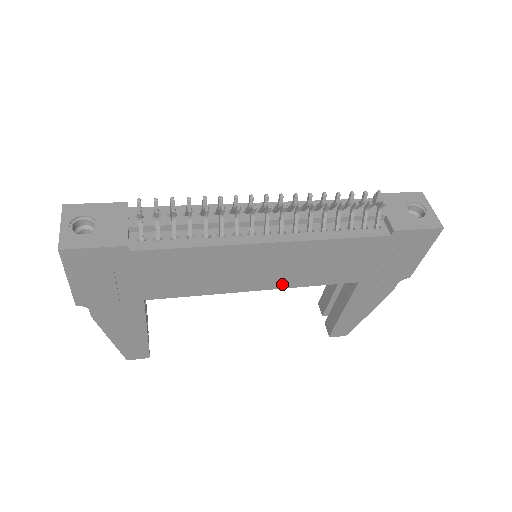
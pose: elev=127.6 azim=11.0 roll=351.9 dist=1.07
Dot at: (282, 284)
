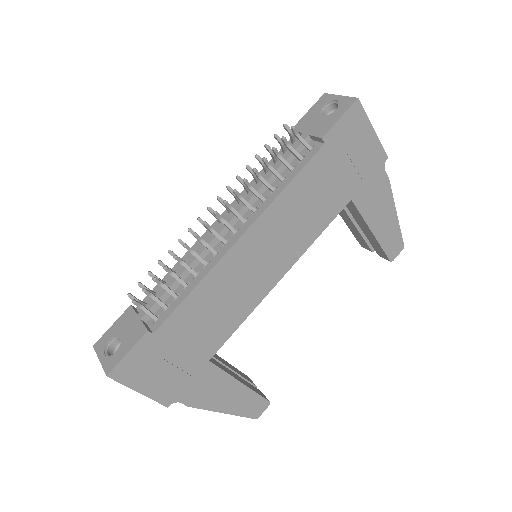
Dot at: (293, 256)
